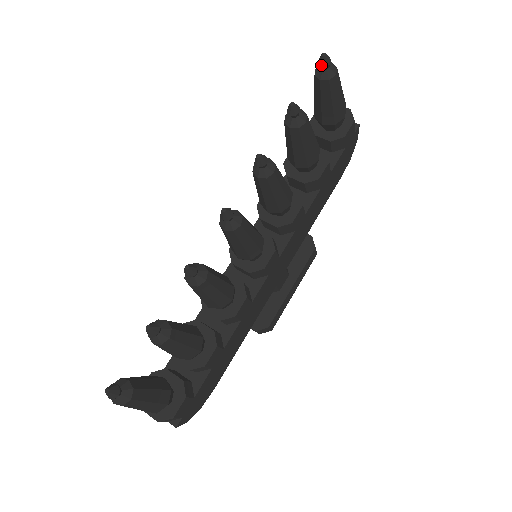
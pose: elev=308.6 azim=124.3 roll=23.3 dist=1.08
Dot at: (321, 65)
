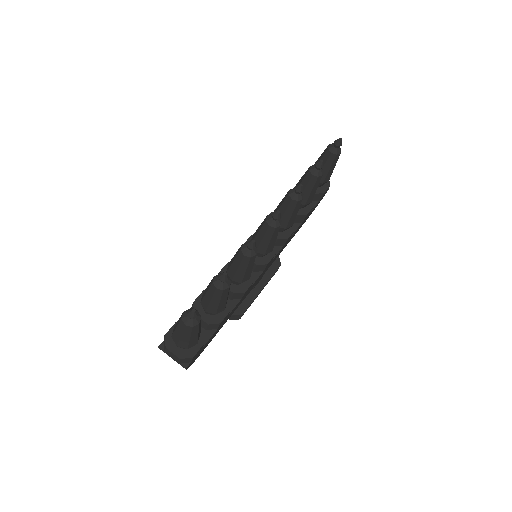
Dot at: (336, 144)
